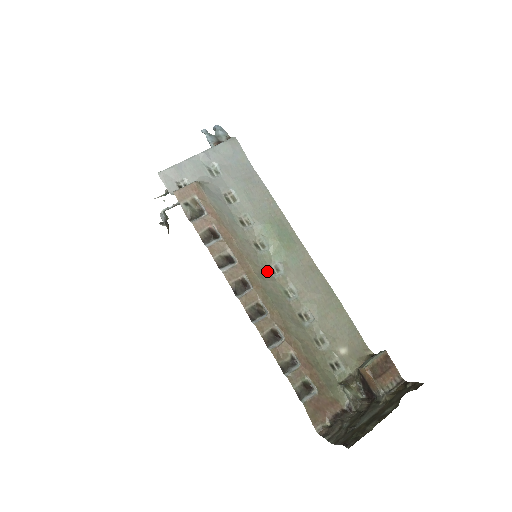
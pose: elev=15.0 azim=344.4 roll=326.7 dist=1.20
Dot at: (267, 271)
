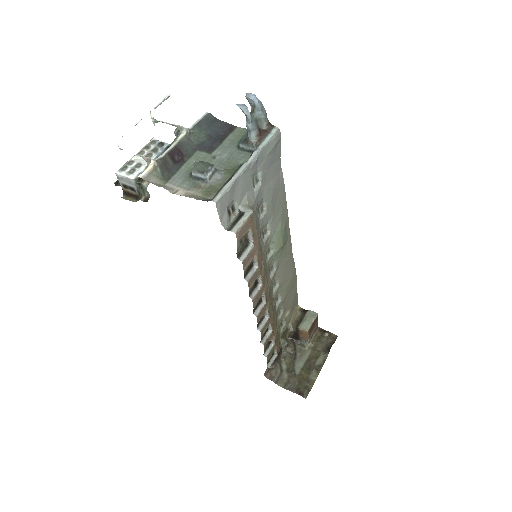
Dot at: (268, 275)
